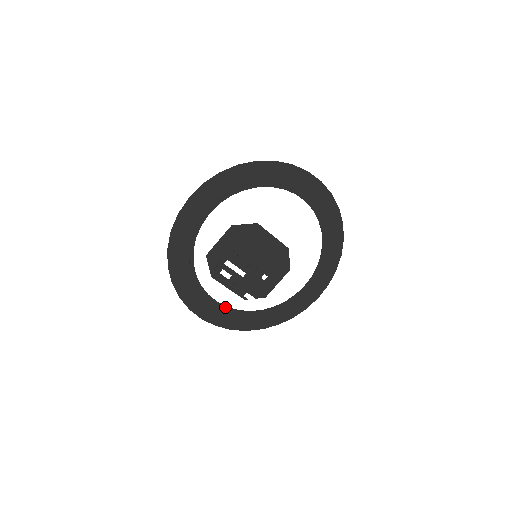
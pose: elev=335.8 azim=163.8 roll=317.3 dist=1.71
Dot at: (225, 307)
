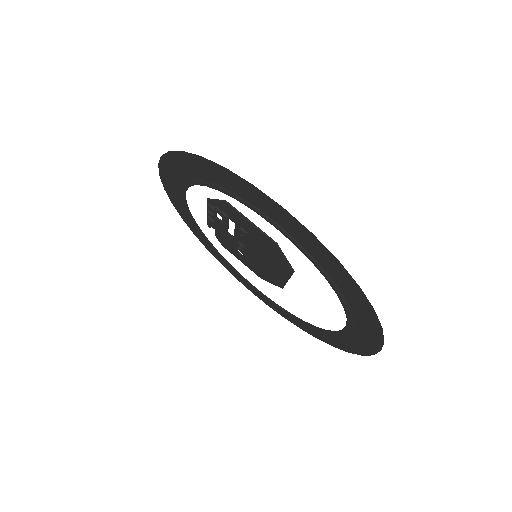
Dot at: (186, 205)
